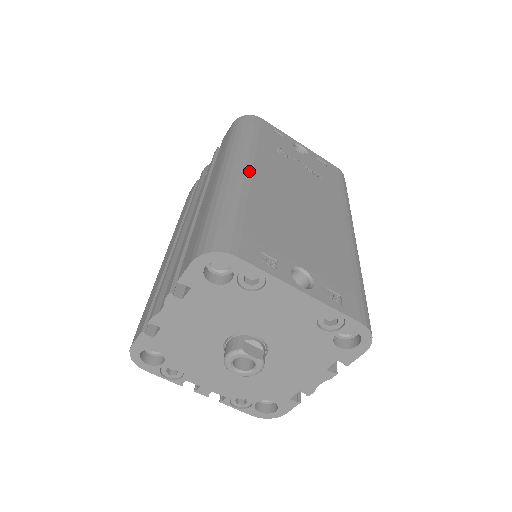
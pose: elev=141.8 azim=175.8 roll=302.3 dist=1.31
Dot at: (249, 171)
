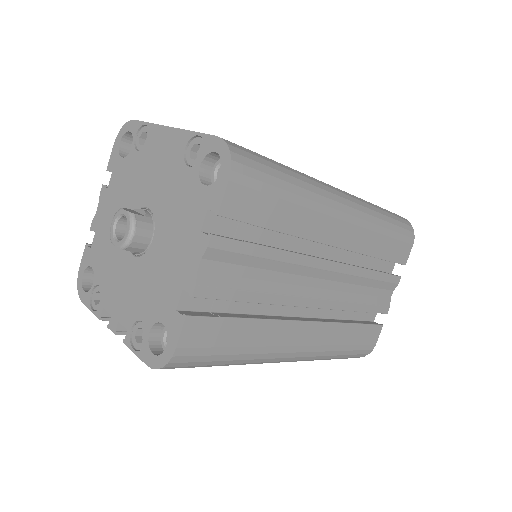
Dot at: occluded
